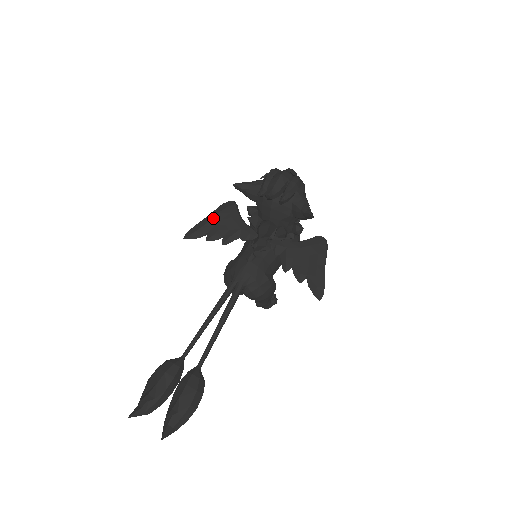
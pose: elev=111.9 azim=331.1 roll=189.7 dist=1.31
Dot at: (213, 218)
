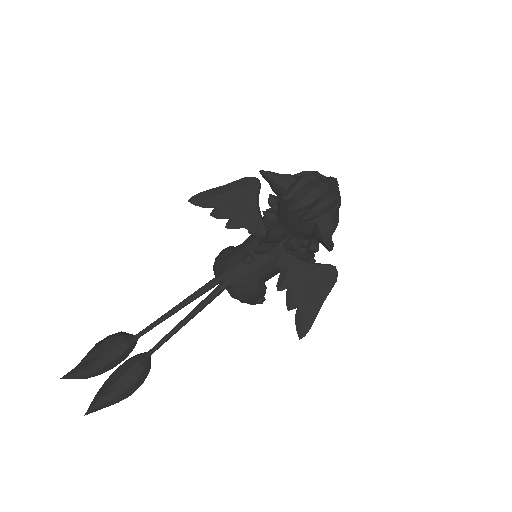
Dot at: (227, 192)
